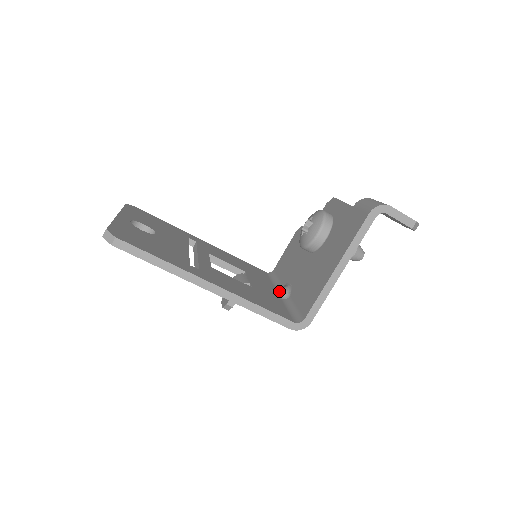
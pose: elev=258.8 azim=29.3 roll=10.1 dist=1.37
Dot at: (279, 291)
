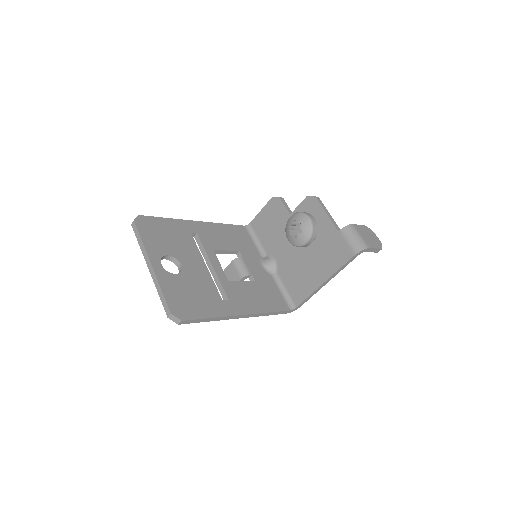
Dot at: (268, 266)
